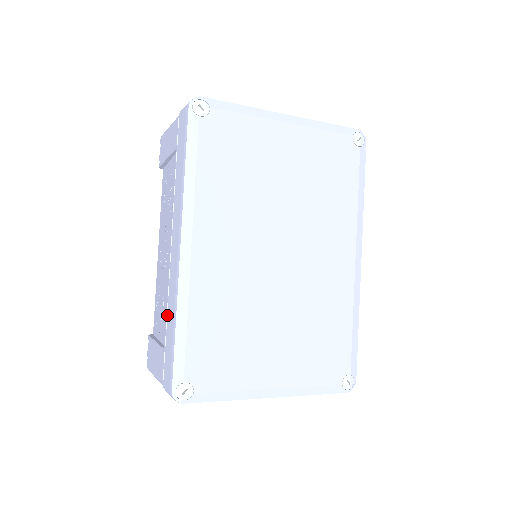
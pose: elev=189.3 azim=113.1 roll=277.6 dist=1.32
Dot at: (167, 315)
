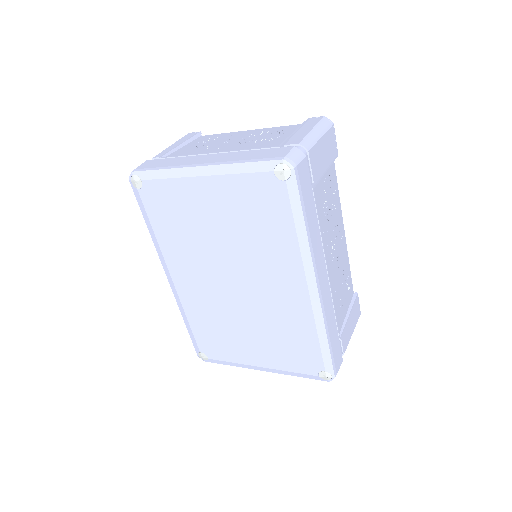
Dot at: occluded
